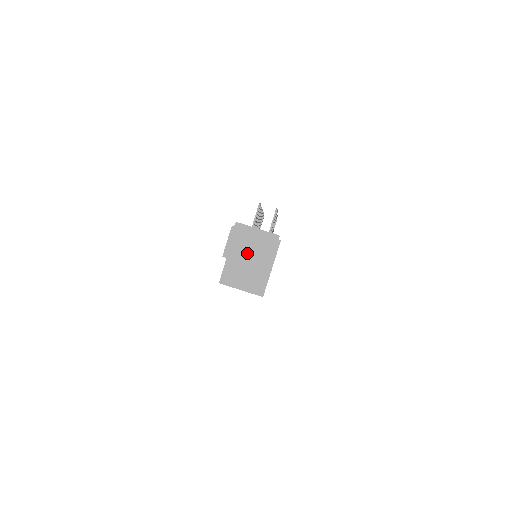
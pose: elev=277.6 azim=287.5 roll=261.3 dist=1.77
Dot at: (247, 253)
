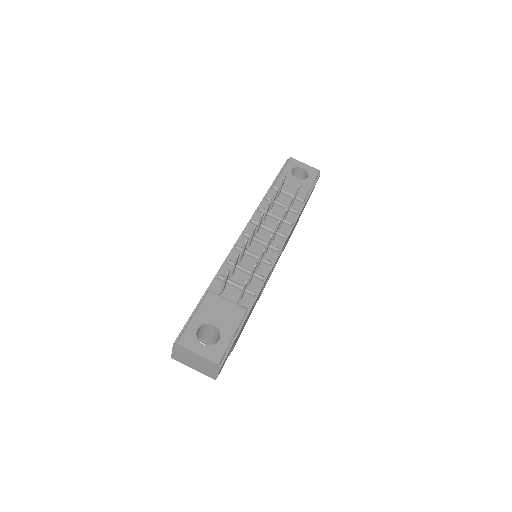
Dot at: (192, 364)
